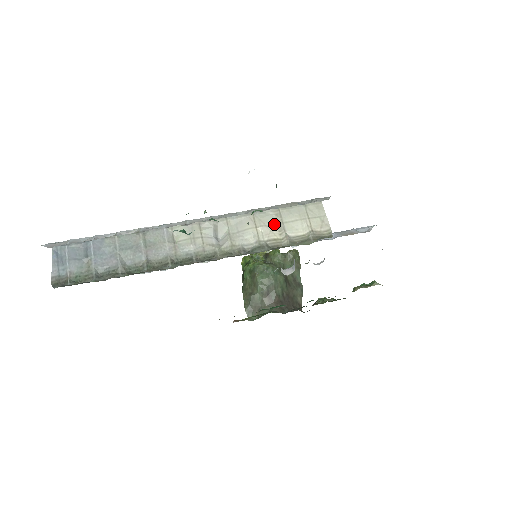
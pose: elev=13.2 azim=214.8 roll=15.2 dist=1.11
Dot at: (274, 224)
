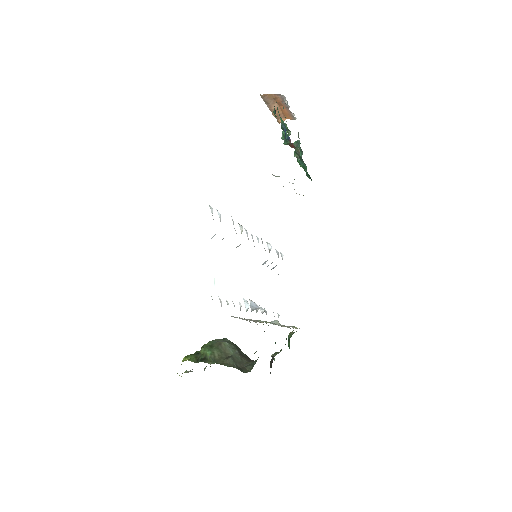
Dot at: occluded
